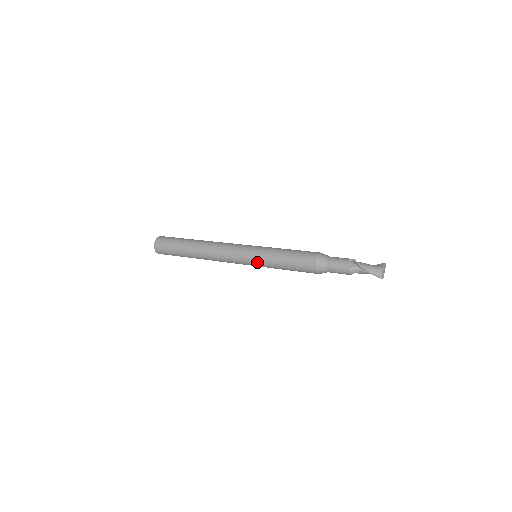
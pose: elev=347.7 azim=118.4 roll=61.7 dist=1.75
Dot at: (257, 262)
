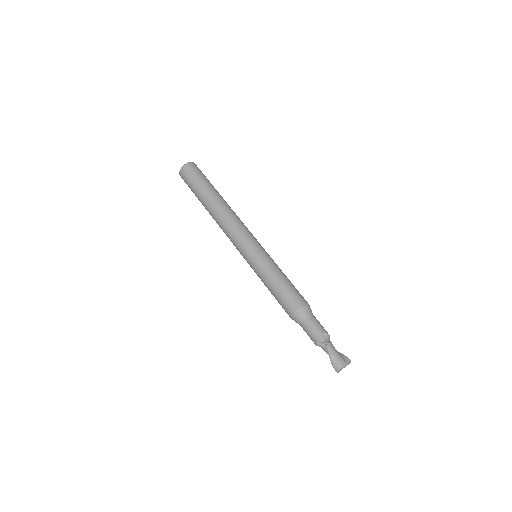
Dot at: (251, 265)
